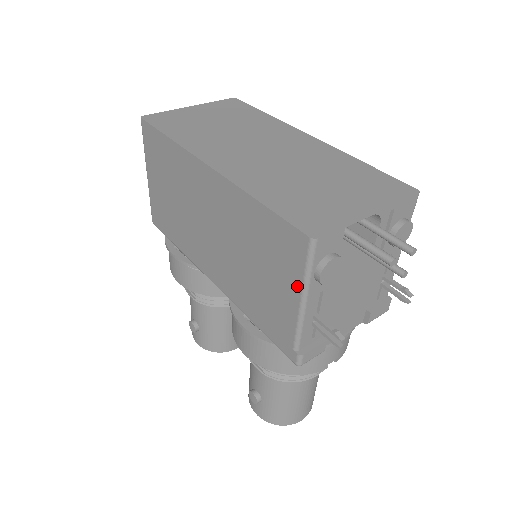
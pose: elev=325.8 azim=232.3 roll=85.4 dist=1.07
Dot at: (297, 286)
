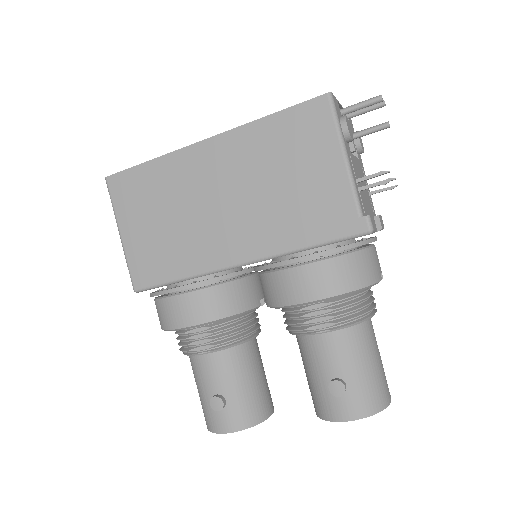
Dot at: (335, 146)
